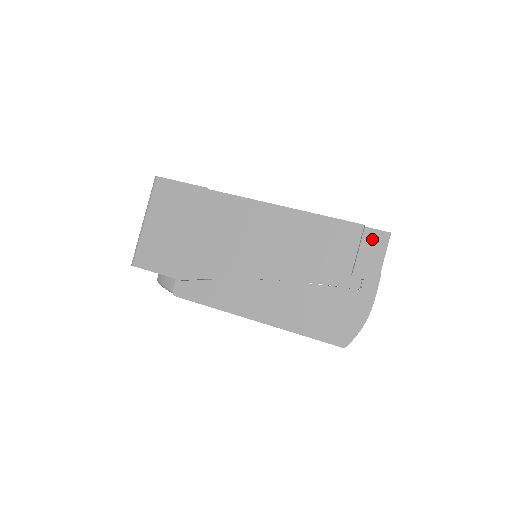
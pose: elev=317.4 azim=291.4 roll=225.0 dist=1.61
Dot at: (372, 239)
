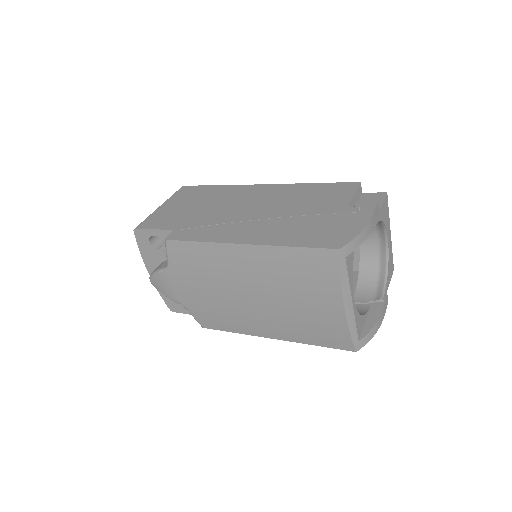
Dot at: (369, 197)
